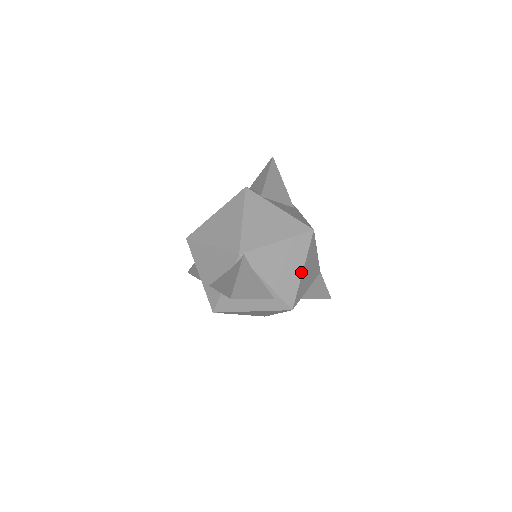
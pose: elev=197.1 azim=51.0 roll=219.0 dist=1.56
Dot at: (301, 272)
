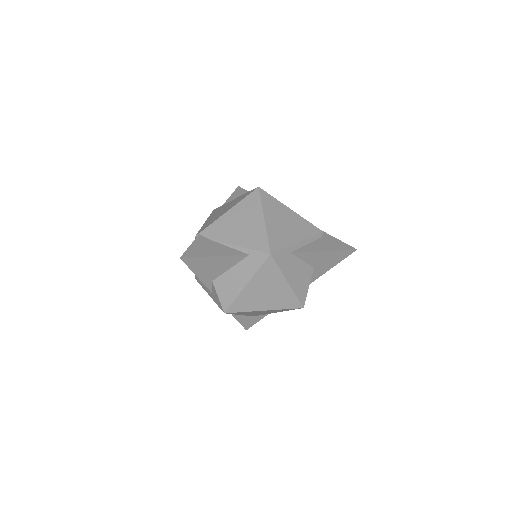
Dot at: (263, 221)
